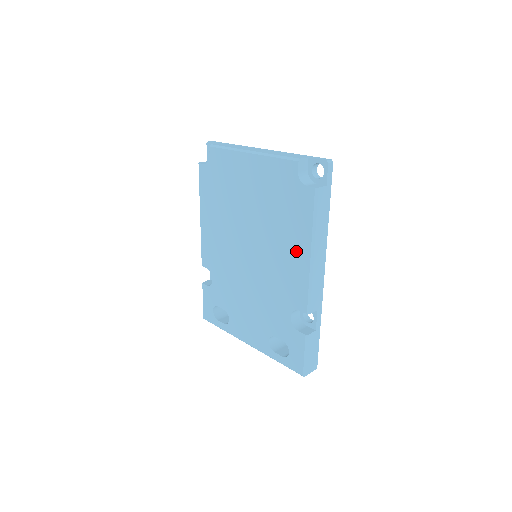
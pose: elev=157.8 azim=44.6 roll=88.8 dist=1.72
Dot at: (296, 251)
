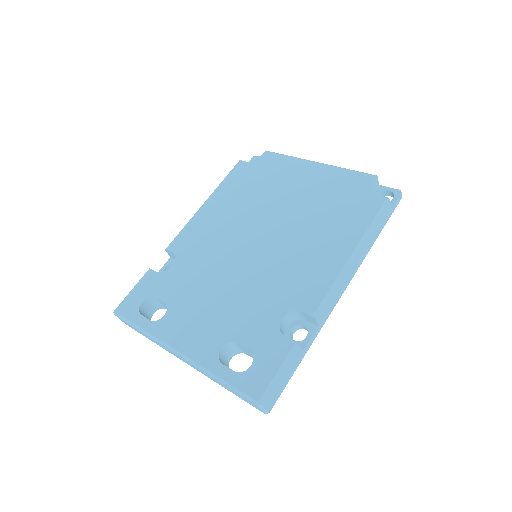
Dot at: (332, 248)
